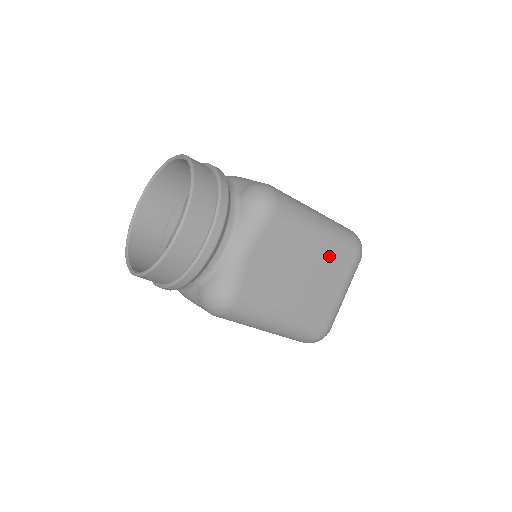
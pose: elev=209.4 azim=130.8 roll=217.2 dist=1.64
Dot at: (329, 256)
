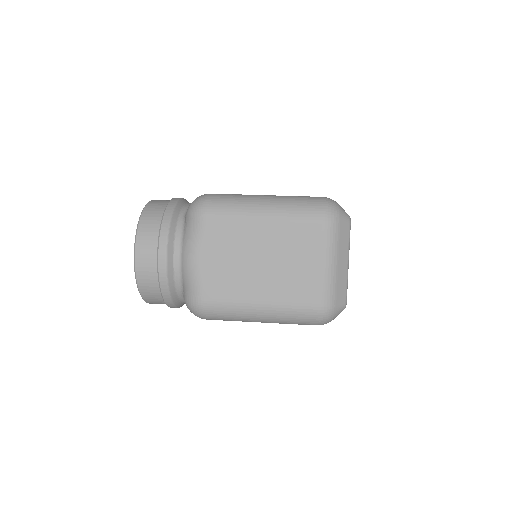
Dot at: (287, 233)
